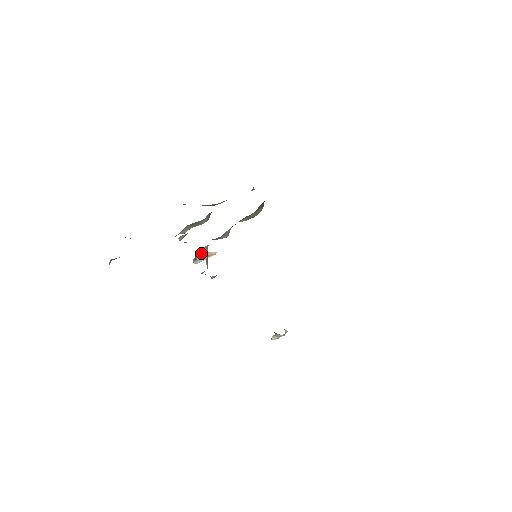
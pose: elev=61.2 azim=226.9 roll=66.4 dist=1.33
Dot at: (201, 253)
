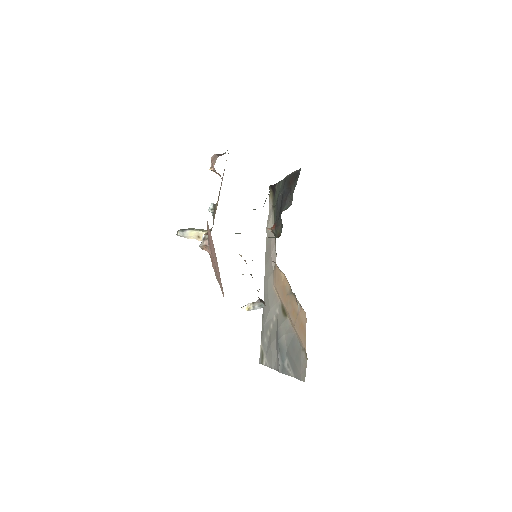
Dot at: (198, 229)
